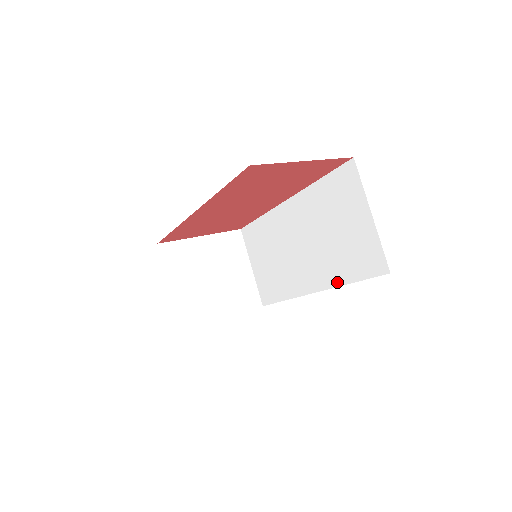
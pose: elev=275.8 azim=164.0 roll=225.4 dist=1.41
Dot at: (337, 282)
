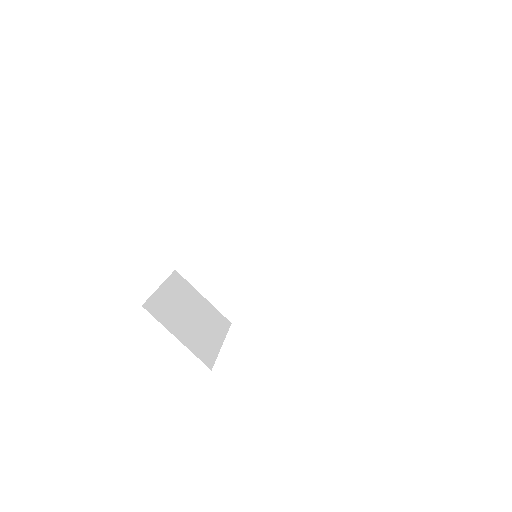
Dot at: (315, 246)
